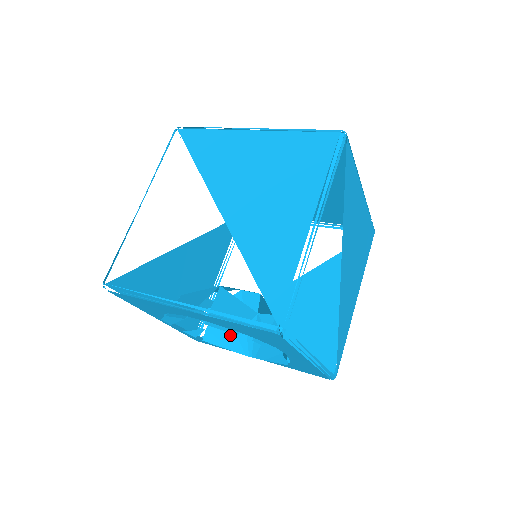
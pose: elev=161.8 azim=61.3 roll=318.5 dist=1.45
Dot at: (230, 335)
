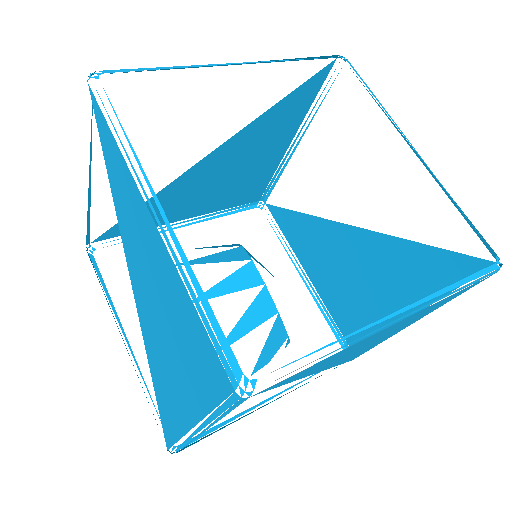
Dot at: occluded
